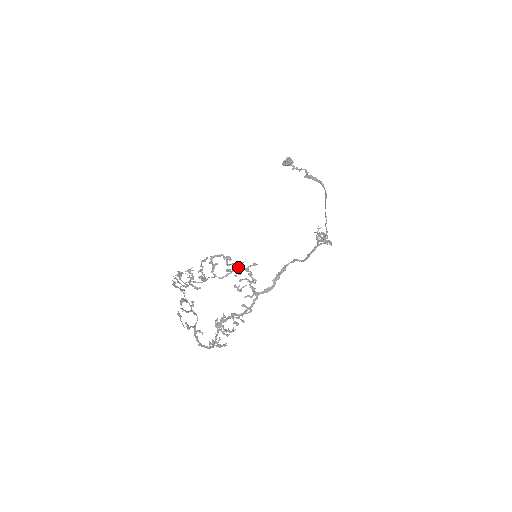
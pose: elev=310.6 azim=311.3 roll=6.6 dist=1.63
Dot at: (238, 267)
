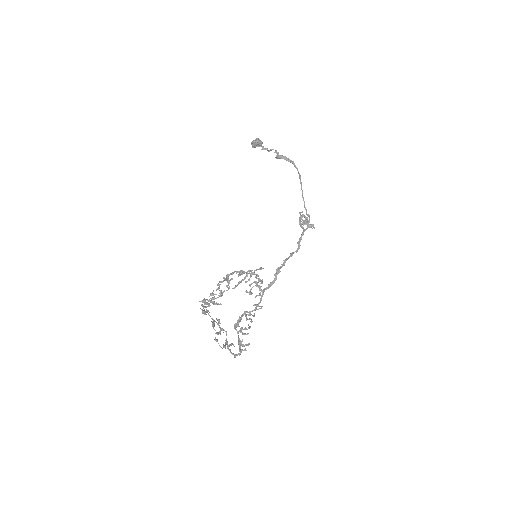
Dot at: (247, 274)
